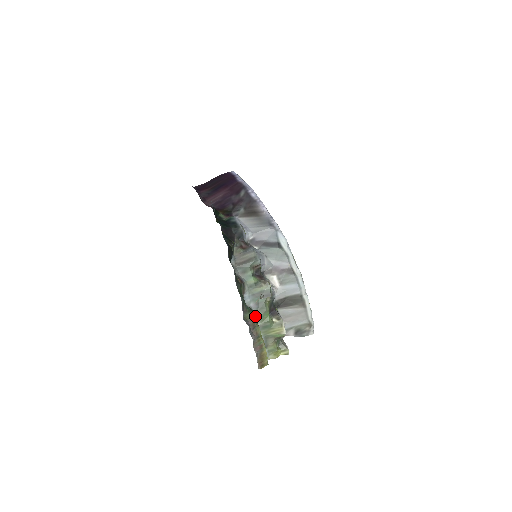
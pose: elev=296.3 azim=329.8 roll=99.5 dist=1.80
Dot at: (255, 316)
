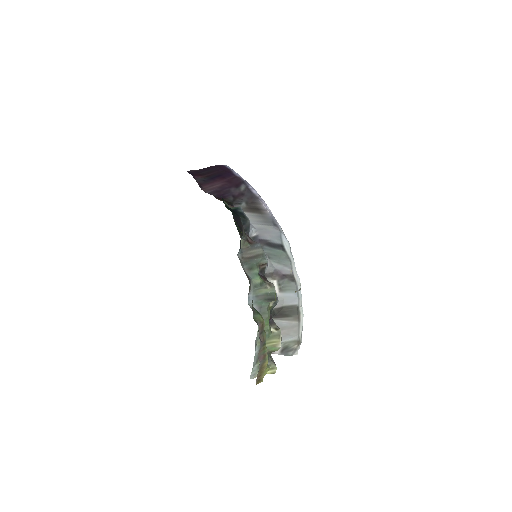
Dot at: occluded
